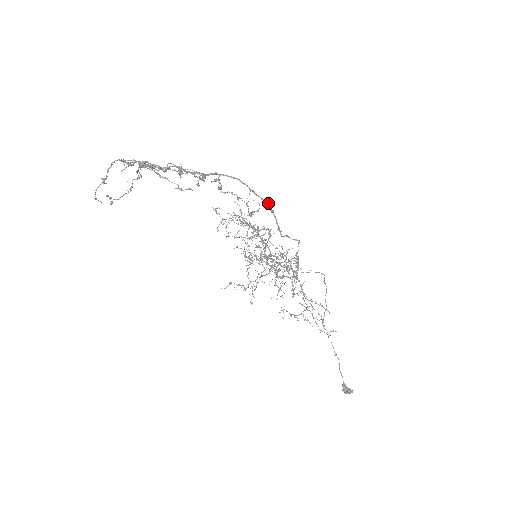
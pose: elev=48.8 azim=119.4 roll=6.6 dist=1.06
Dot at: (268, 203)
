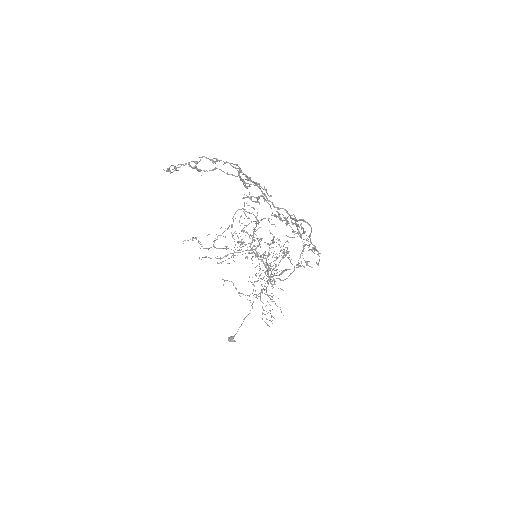
Dot at: occluded
